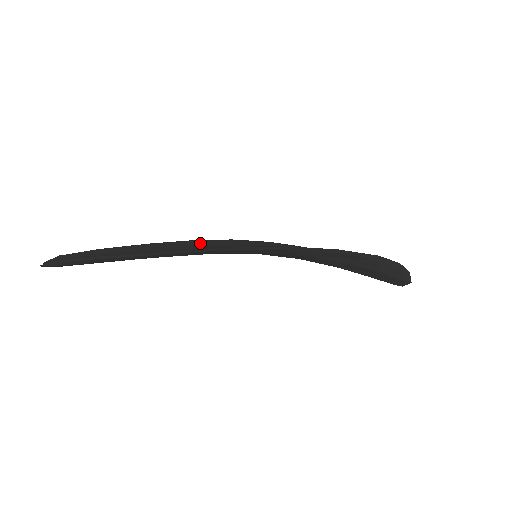
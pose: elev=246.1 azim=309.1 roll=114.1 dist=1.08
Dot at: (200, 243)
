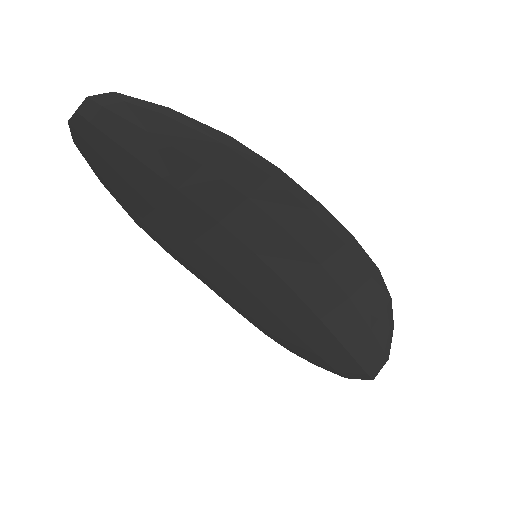
Dot at: (190, 245)
